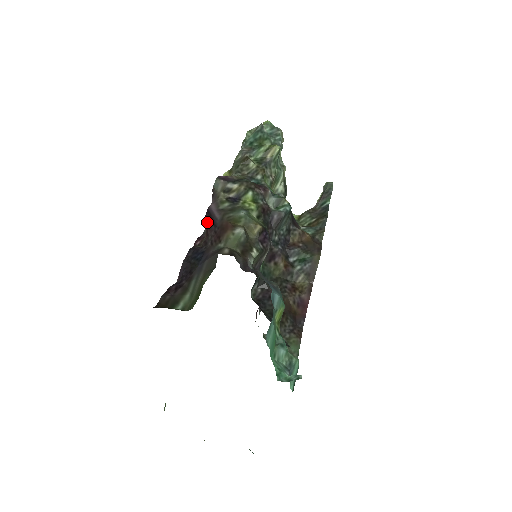
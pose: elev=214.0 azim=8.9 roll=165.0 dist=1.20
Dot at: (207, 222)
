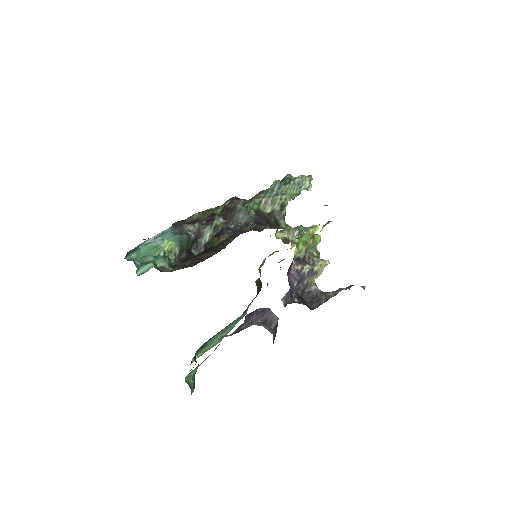
Dot at: occluded
